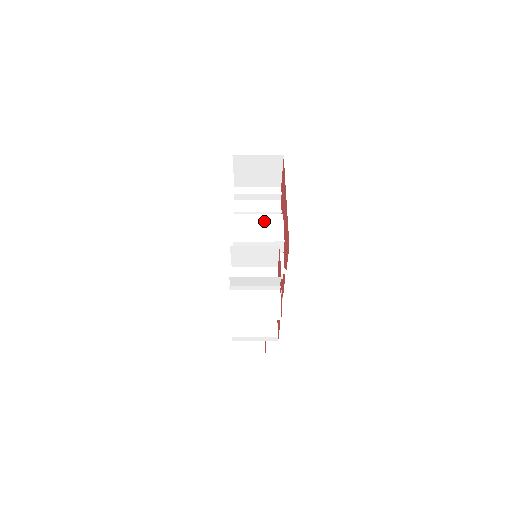
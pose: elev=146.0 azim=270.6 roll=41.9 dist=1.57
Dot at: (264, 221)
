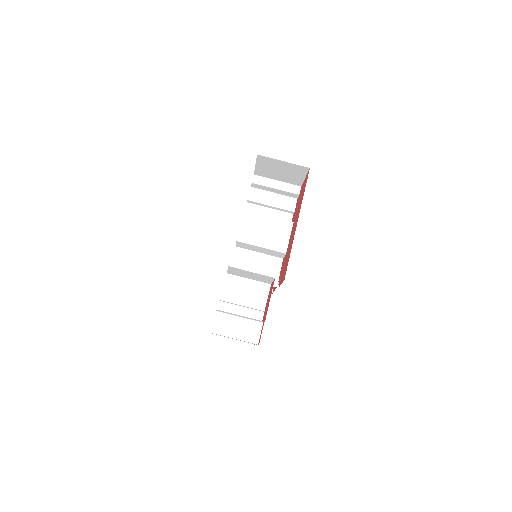
Dot at: (272, 226)
